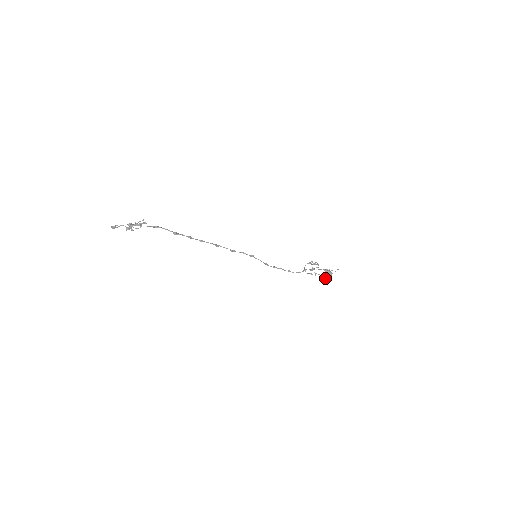
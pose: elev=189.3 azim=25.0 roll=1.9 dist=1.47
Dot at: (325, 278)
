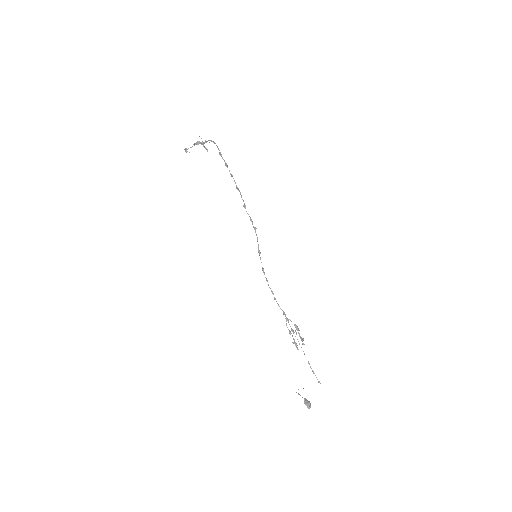
Dot at: occluded
